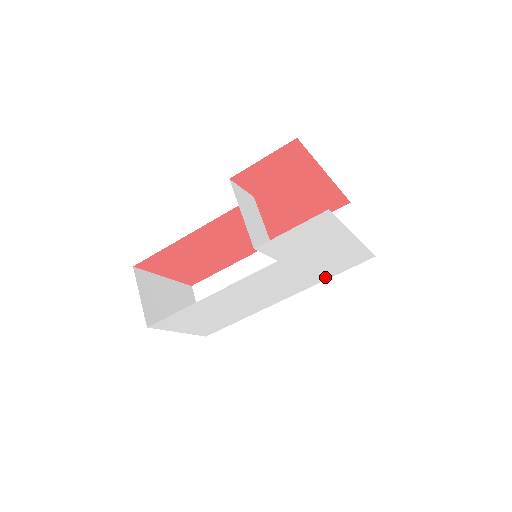
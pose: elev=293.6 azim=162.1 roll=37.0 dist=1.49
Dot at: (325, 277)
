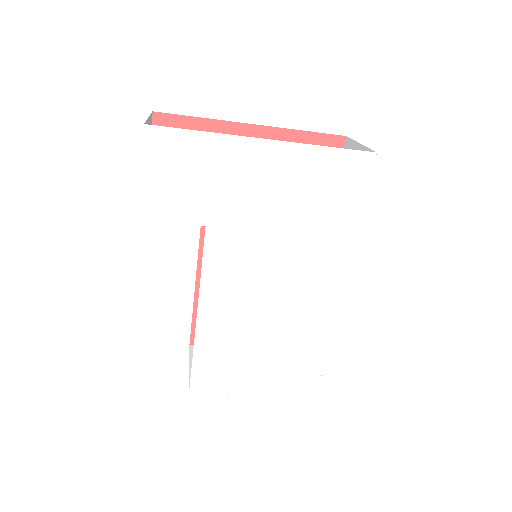
Dot at: (347, 226)
